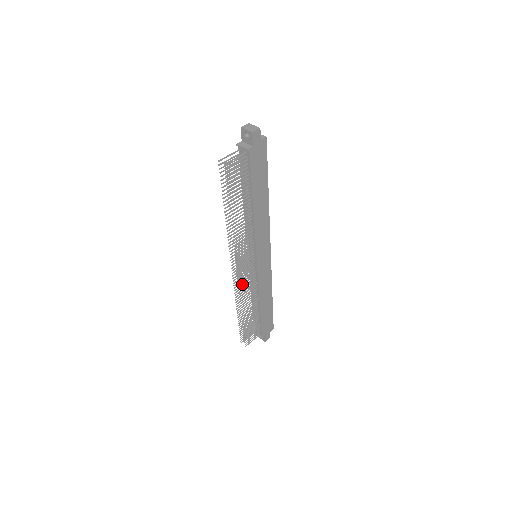
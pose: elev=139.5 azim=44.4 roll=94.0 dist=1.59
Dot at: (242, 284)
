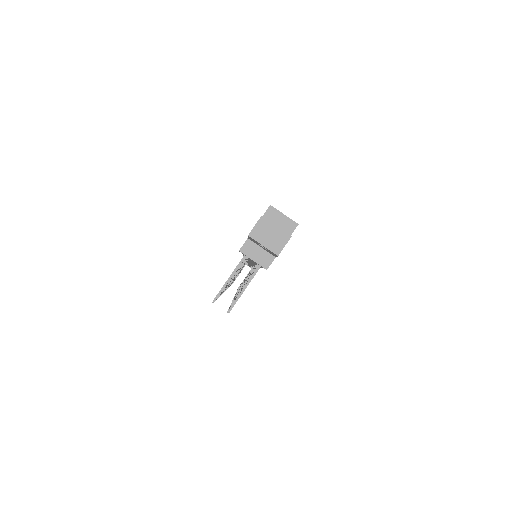
Dot at: occluded
